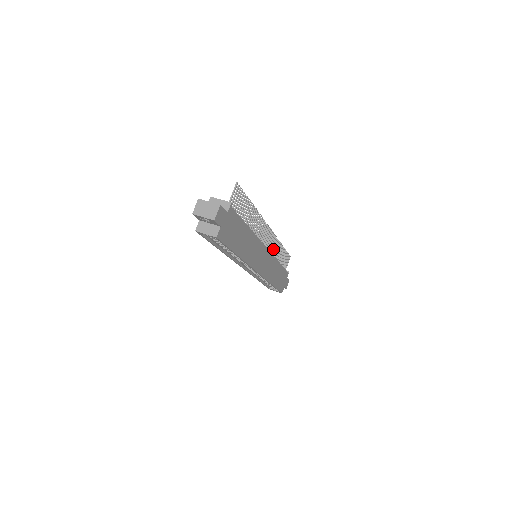
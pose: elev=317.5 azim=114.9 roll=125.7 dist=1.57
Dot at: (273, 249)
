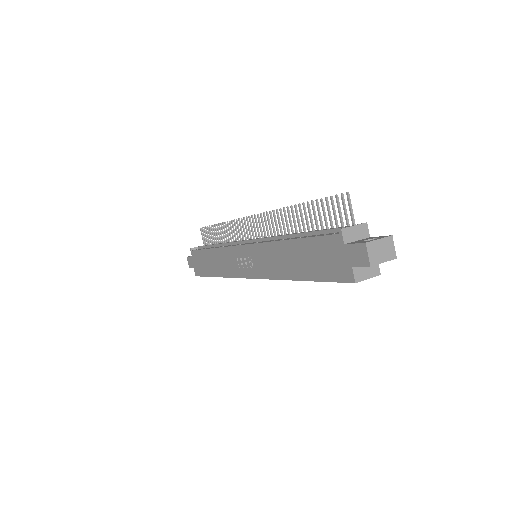
Dot at: (234, 235)
